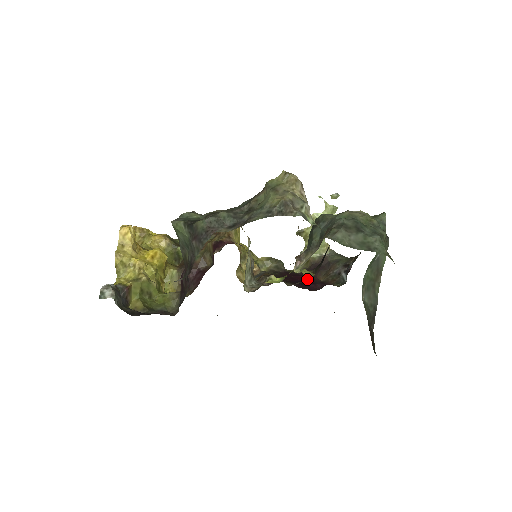
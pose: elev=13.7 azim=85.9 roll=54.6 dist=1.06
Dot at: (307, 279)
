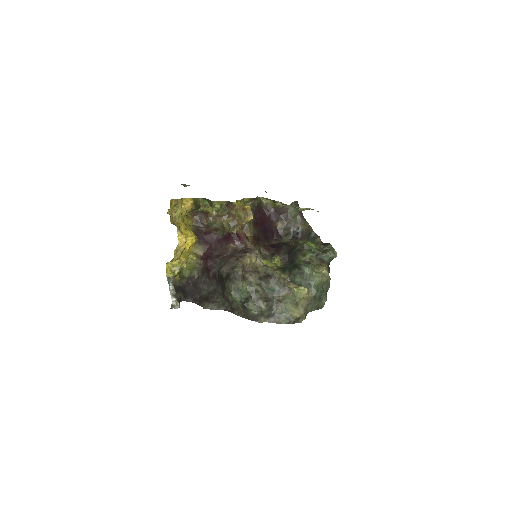
Dot at: (269, 224)
